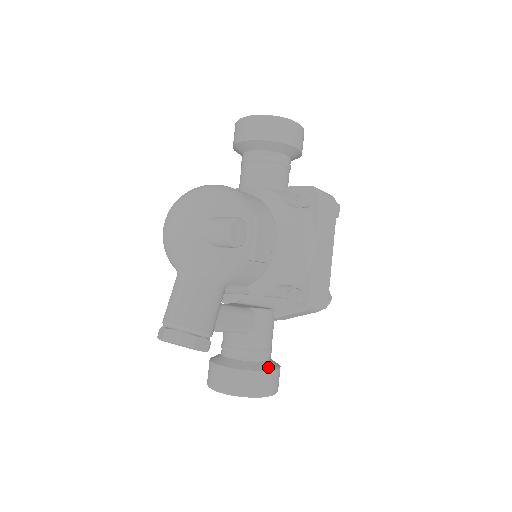
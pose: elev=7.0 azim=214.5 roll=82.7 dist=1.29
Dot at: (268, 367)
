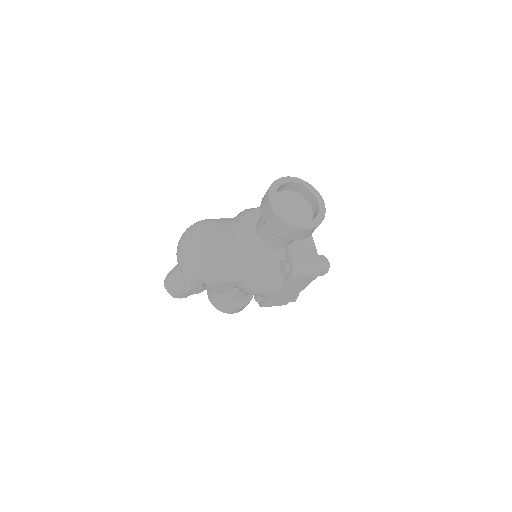
Dot at: (234, 305)
